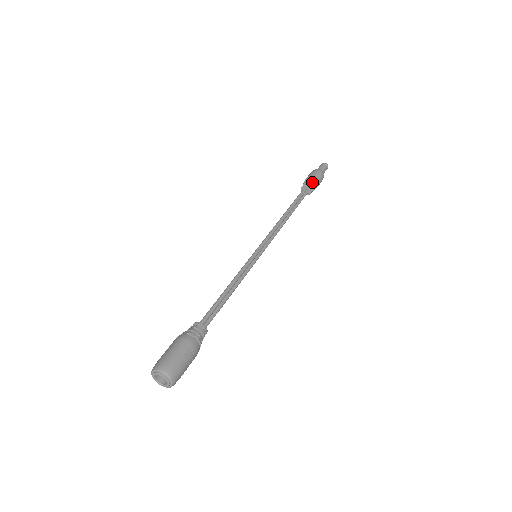
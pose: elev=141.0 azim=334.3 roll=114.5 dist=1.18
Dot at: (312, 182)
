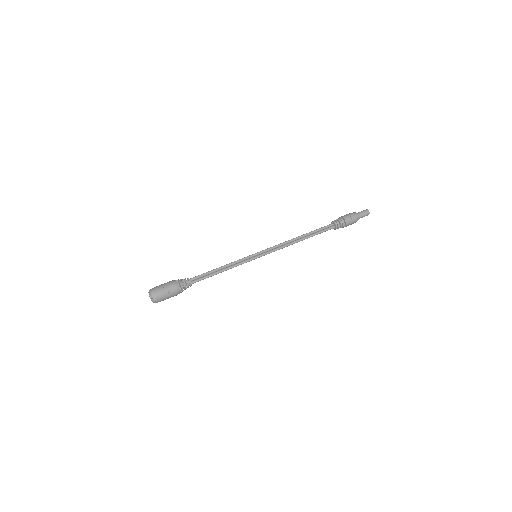
Dot at: (339, 220)
